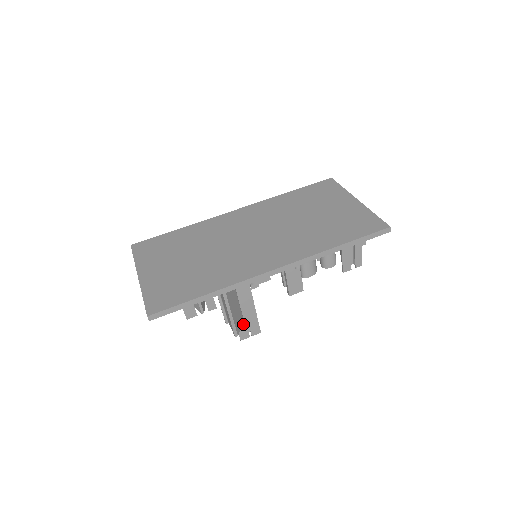
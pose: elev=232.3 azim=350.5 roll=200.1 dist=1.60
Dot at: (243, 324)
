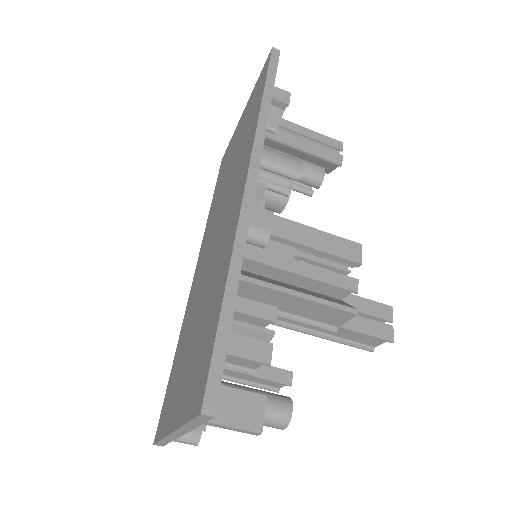
Dot at: (361, 322)
